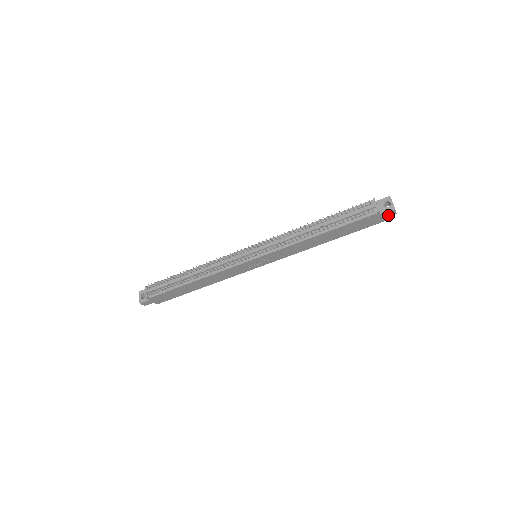
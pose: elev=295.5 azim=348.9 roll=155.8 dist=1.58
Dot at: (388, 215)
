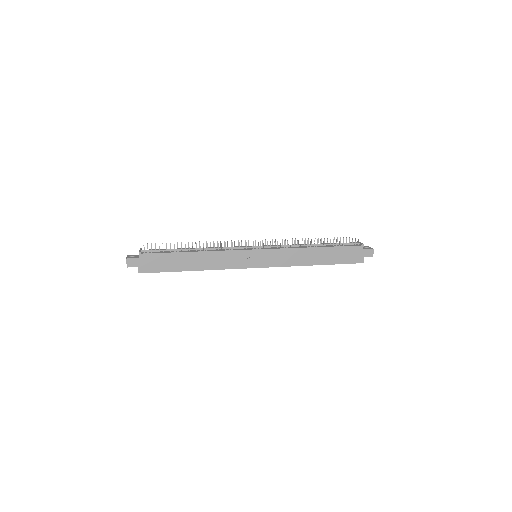
Dot at: (367, 255)
